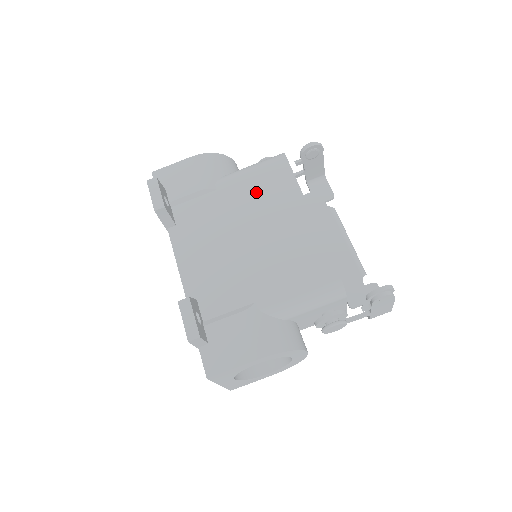
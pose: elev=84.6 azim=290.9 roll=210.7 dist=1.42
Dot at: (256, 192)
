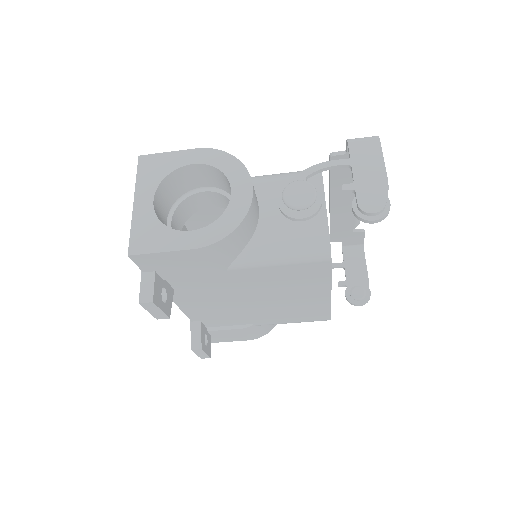
Dot at: (278, 280)
